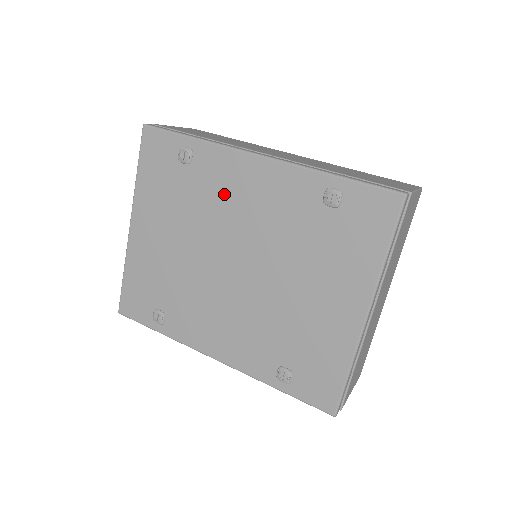
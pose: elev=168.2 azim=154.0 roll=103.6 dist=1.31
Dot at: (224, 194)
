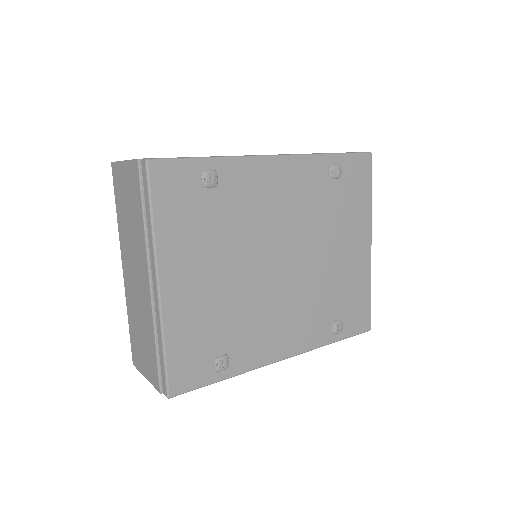
Dot at: (257, 202)
